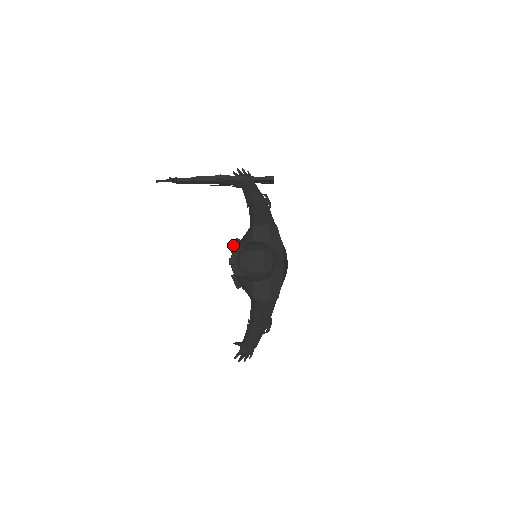
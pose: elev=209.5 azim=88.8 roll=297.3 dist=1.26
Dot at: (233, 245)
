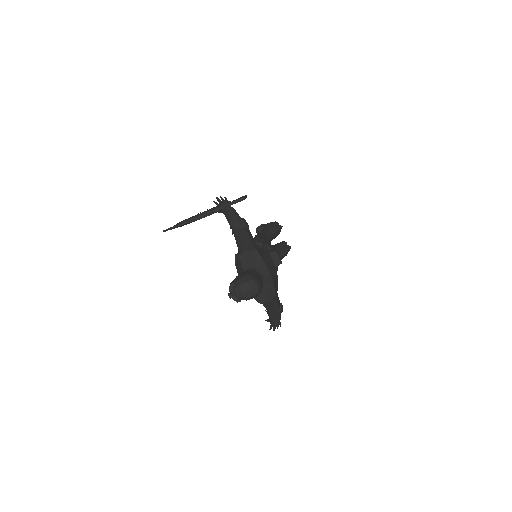
Dot at: (235, 261)
